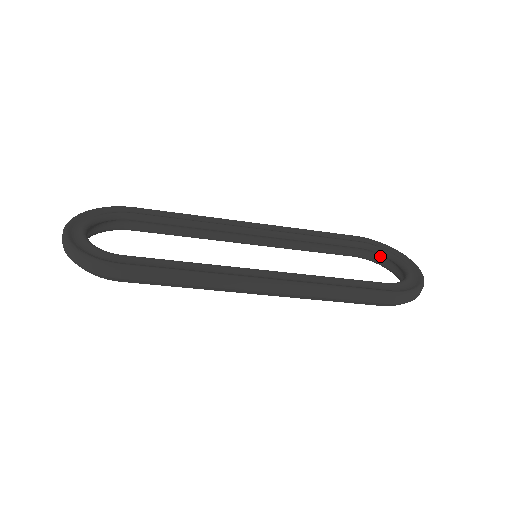
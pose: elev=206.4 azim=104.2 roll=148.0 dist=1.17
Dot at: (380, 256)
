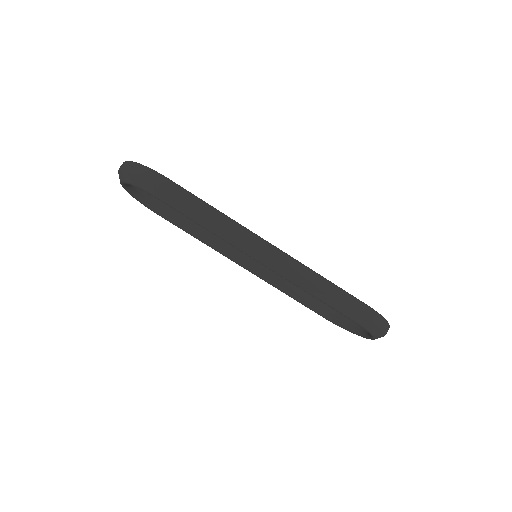
Dot at: (349, 320)
